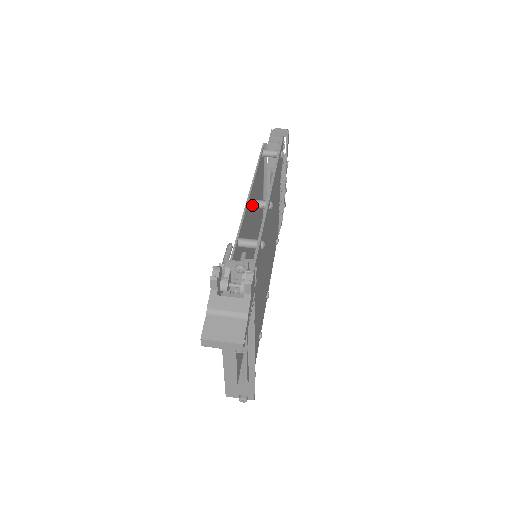
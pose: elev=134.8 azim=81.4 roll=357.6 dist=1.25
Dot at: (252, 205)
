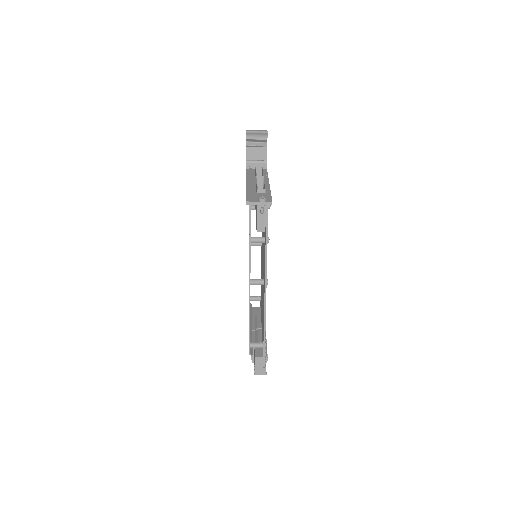
Dot at: occluded
